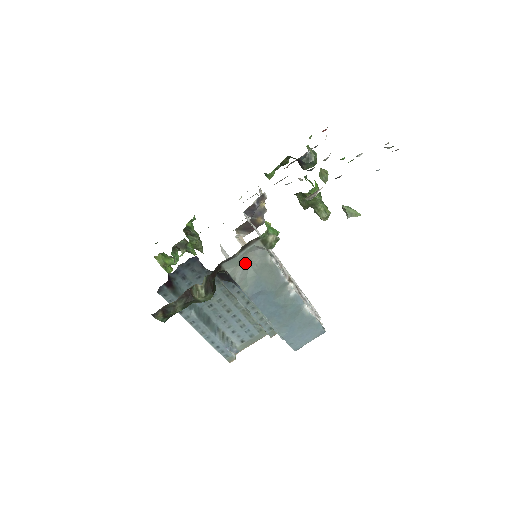
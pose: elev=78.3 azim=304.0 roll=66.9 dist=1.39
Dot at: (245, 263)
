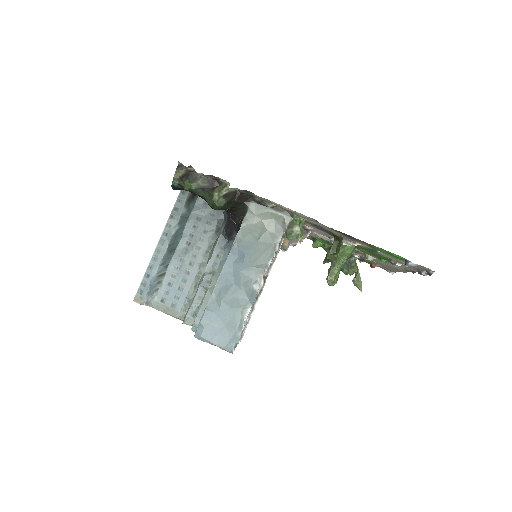
Dot at: (262, 222)
